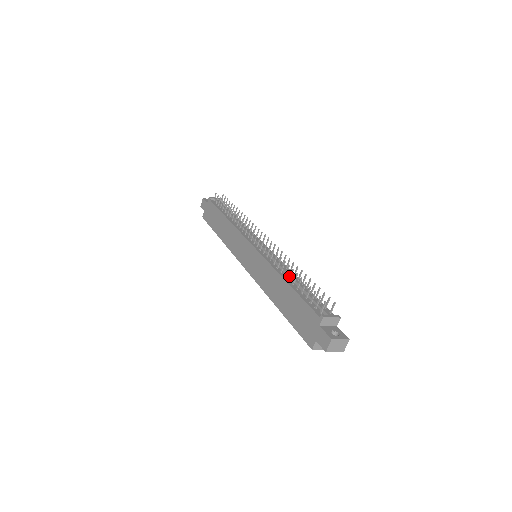
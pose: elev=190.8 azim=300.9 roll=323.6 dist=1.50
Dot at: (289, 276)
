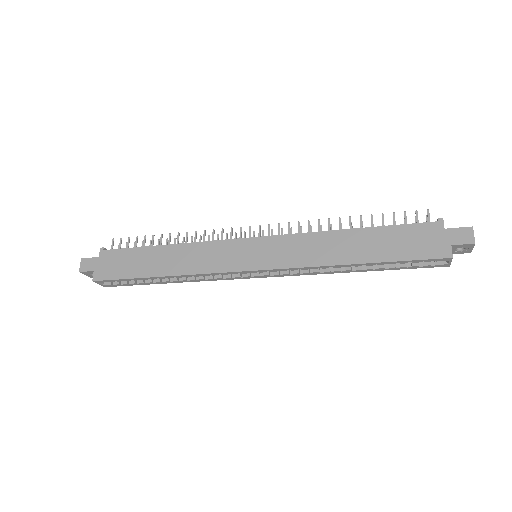
Dot at: occluded
